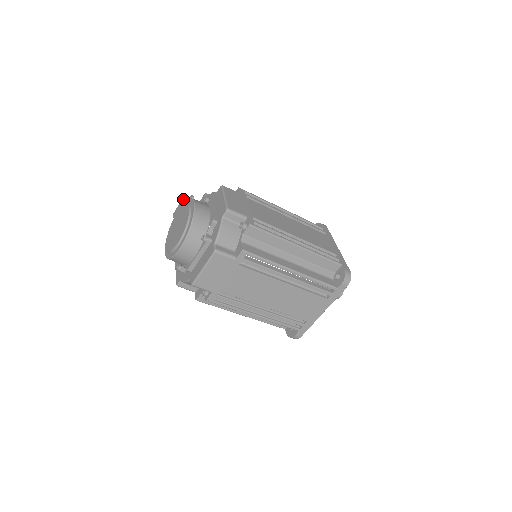
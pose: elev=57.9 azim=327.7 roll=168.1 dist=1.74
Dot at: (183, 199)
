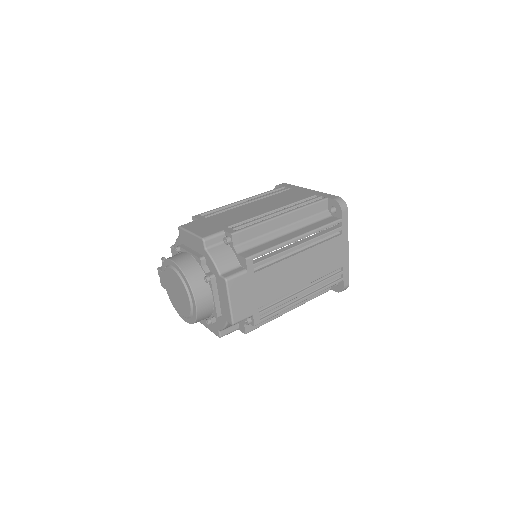
Dot at: (158, 268)
